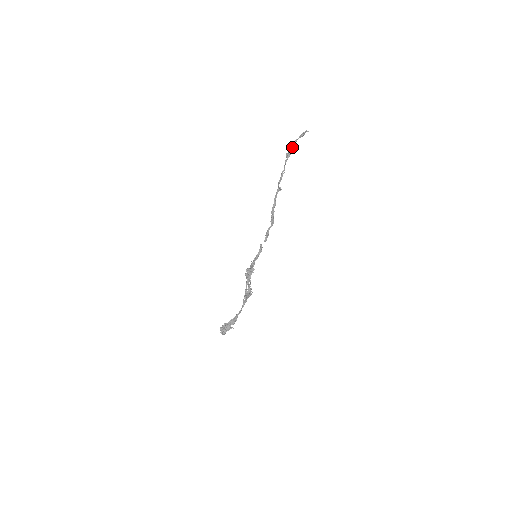
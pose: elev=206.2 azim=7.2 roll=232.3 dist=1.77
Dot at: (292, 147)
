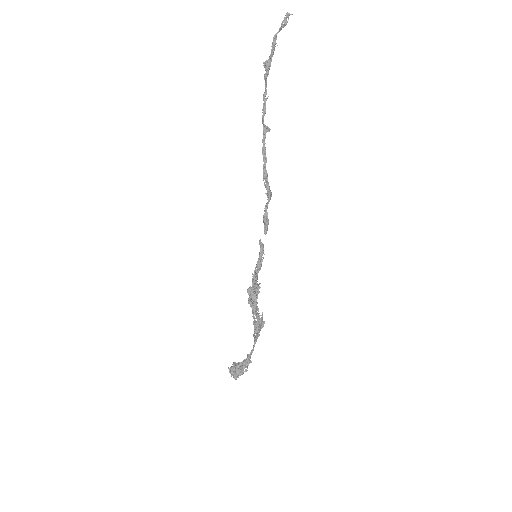
Dot at: (271, 50)
